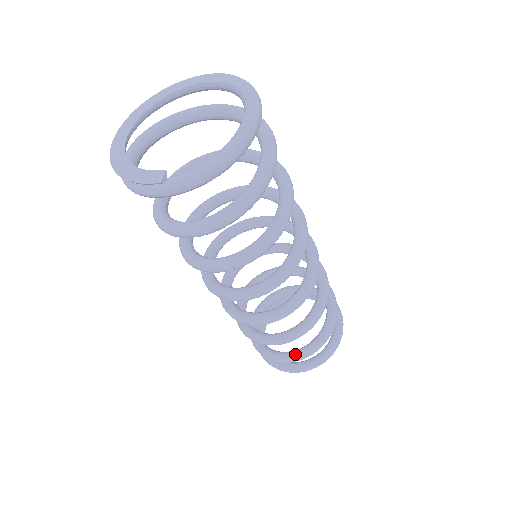
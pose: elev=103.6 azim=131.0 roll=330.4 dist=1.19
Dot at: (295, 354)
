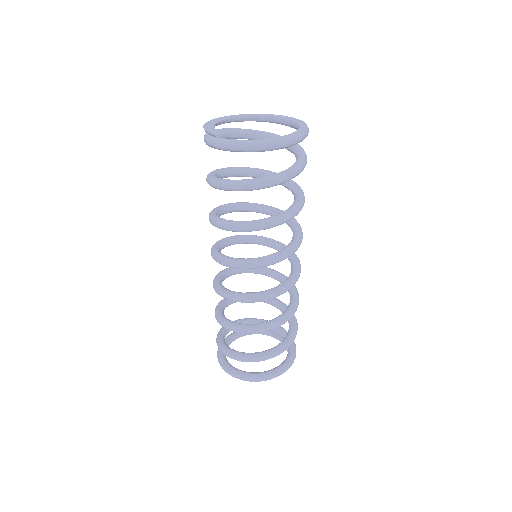
Dot at: (234, 352)
